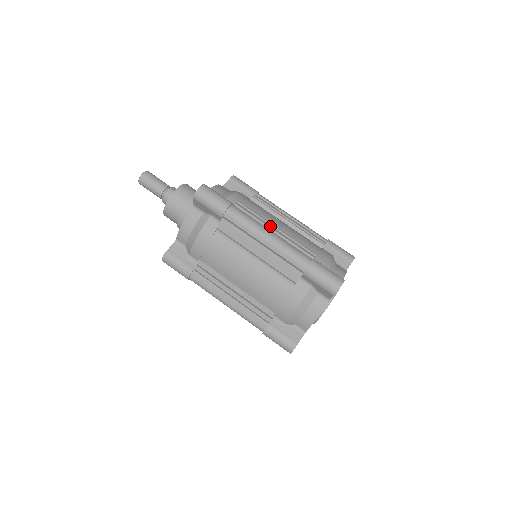
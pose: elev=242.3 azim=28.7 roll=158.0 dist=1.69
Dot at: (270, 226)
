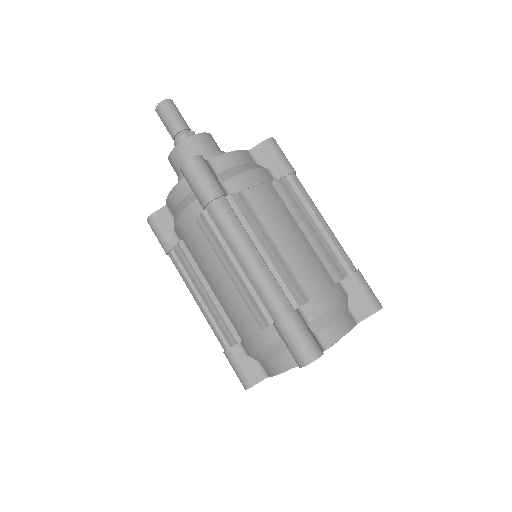
Dot at: (262, 241)
